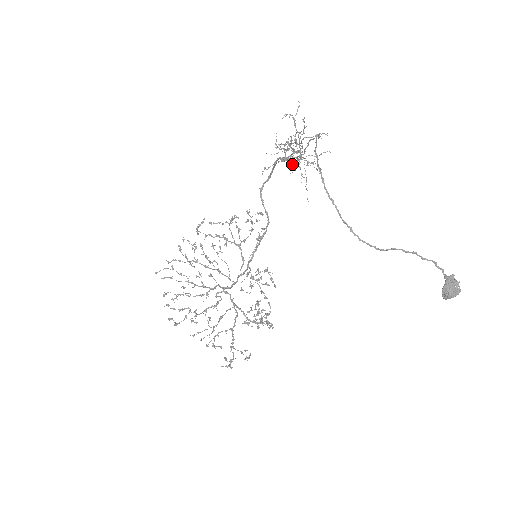
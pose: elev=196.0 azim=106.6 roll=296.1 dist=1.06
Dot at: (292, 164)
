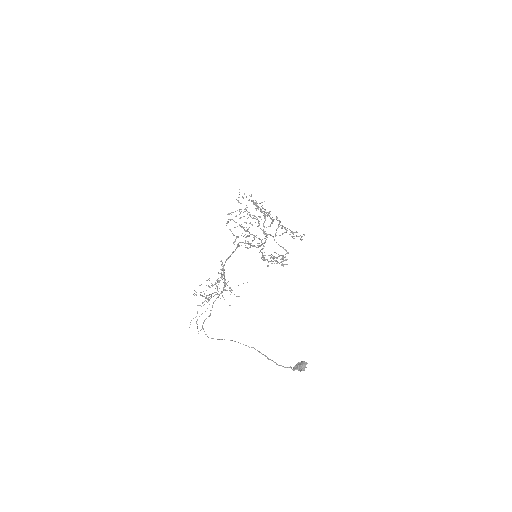
Dot at: occluded
